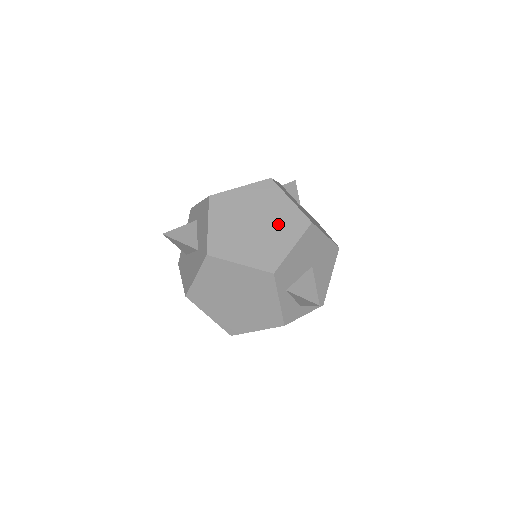
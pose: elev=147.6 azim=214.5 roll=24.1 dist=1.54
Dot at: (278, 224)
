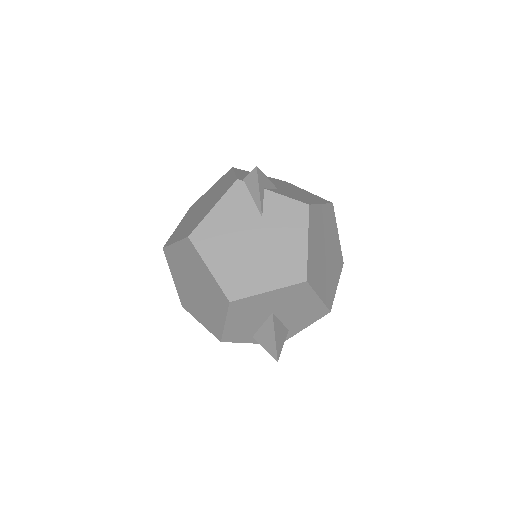
Dot at: (209, 294)
